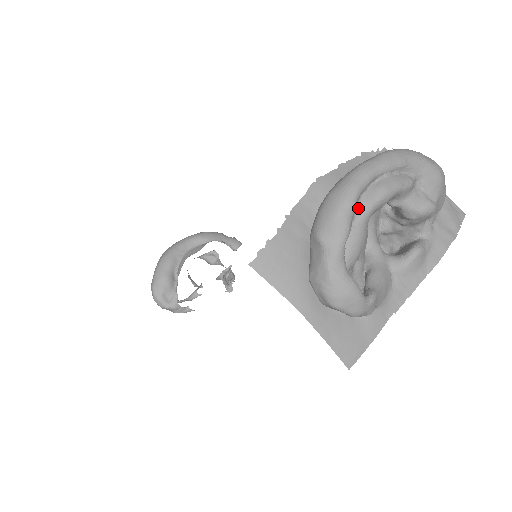
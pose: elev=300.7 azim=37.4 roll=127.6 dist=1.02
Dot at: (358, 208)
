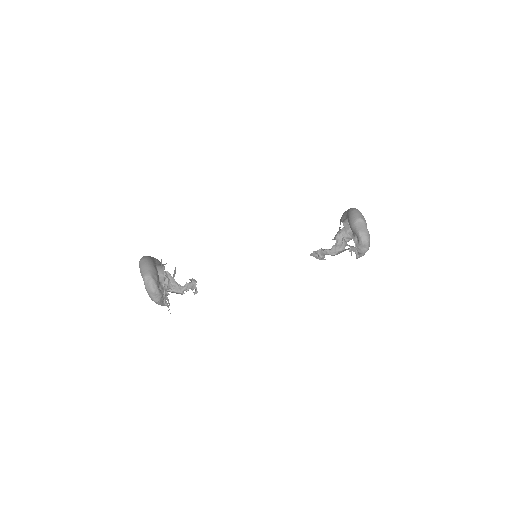
Dot at: occluded
